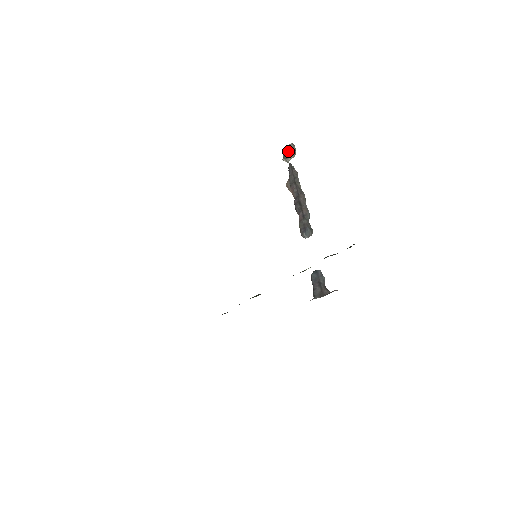
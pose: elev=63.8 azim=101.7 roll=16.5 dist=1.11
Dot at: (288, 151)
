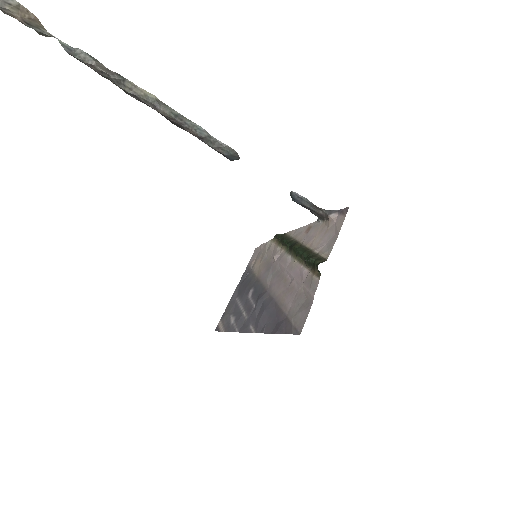
Dot at: occluded
